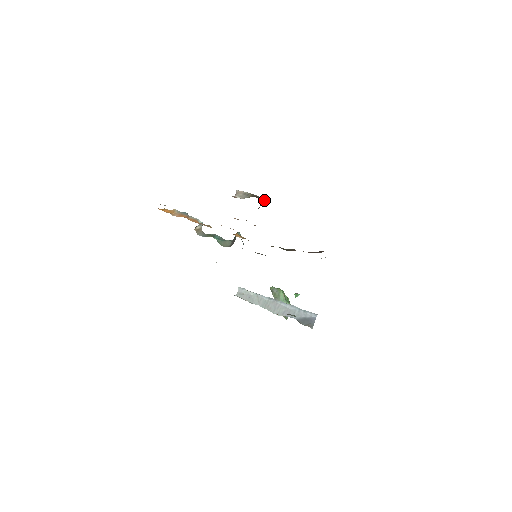
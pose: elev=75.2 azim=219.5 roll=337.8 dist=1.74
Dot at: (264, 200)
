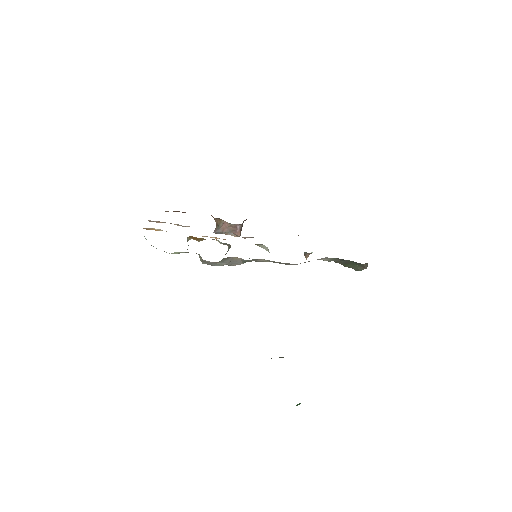
Dot at: (240, 234)
